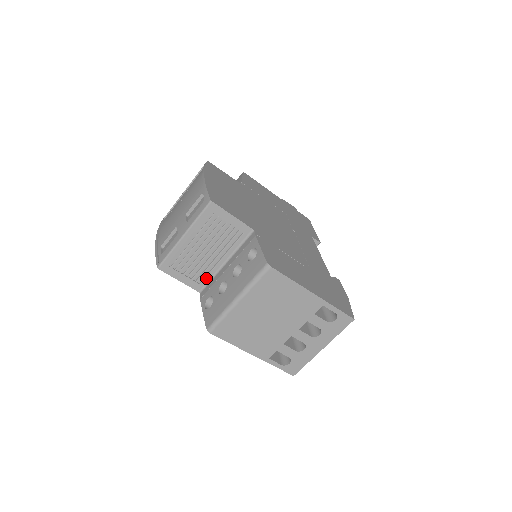
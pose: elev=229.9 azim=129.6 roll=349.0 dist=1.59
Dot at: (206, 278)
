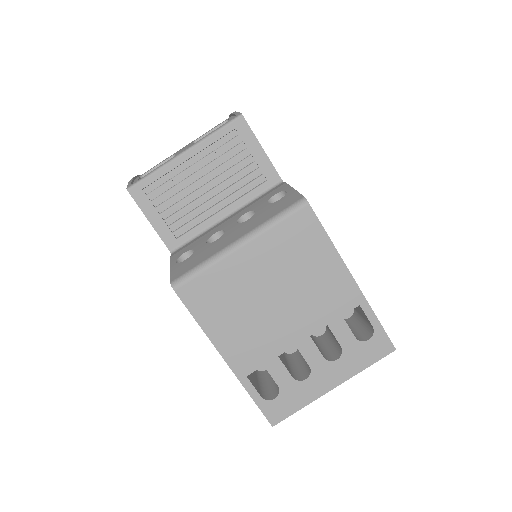
Dot at: (189, 232)
